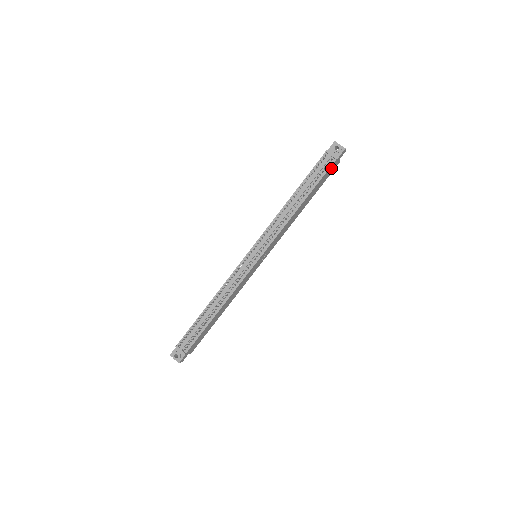
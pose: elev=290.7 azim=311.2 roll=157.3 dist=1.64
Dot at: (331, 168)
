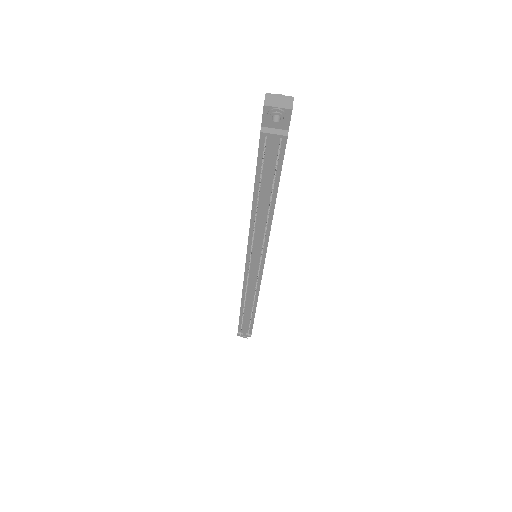
Dot at: occluded
